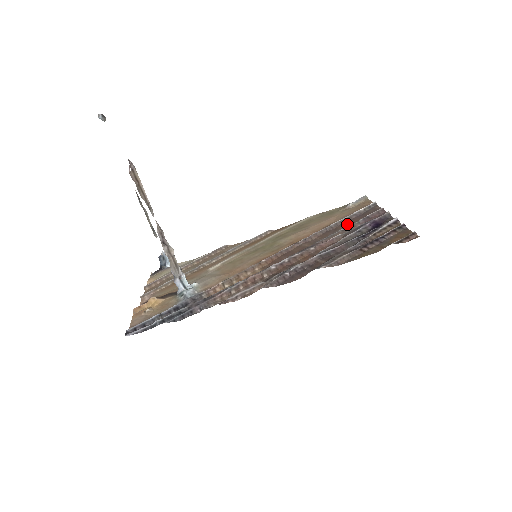
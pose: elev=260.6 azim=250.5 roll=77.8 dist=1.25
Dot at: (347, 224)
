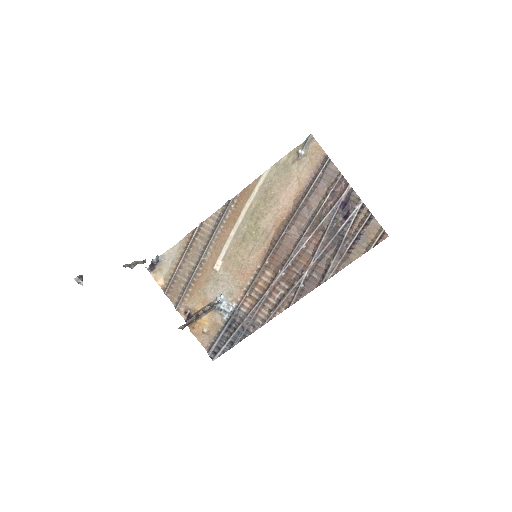
Dot at: (316, 199)
